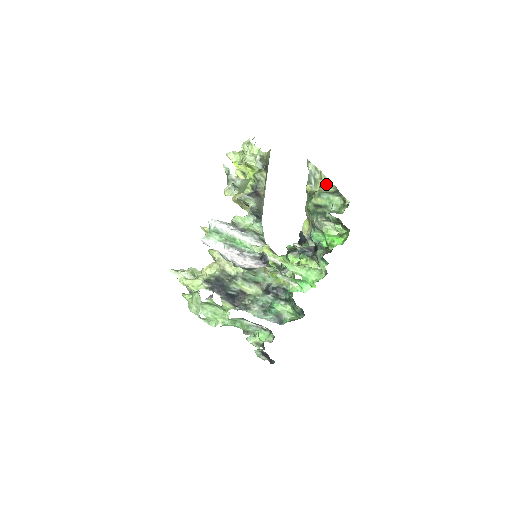
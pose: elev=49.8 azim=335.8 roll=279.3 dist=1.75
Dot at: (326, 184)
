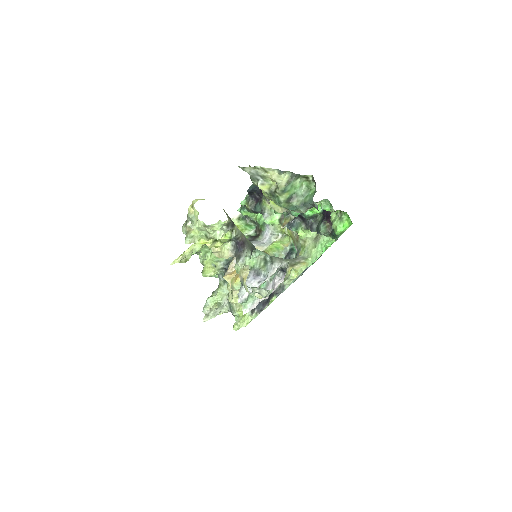
Dot at: (276, 174)
